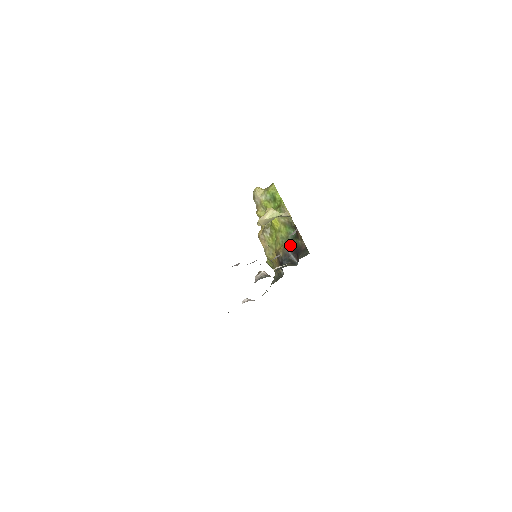
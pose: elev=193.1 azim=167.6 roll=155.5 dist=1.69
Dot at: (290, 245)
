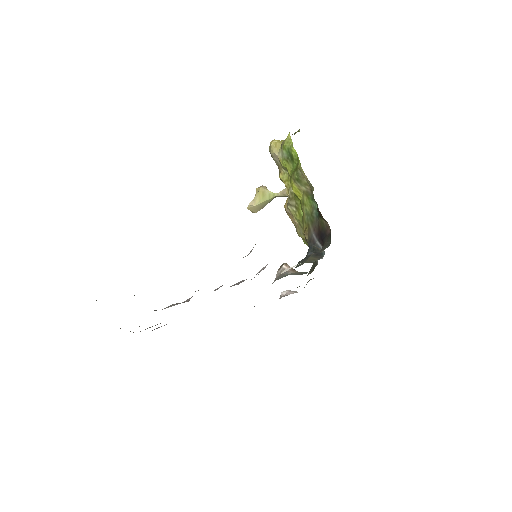
Dot at: (315, 226)
